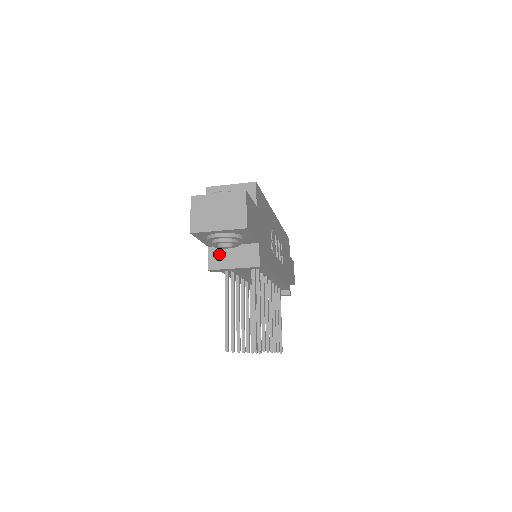
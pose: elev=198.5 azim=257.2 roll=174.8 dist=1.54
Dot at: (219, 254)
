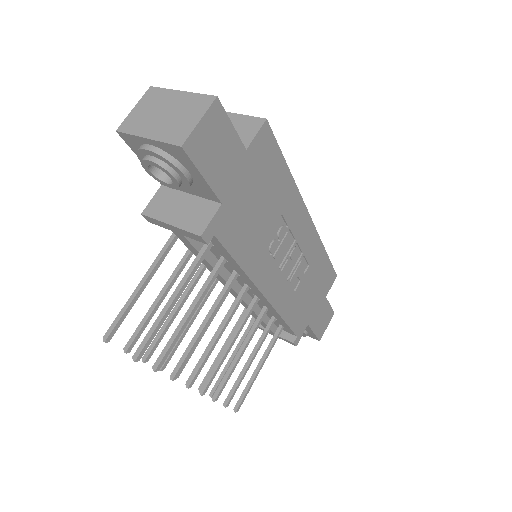
Dot at: (166, 199)
